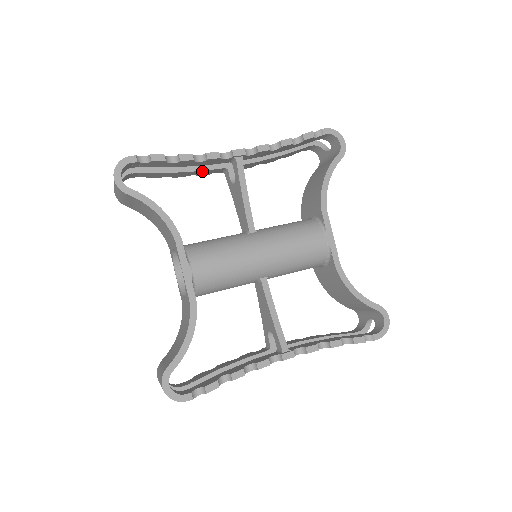
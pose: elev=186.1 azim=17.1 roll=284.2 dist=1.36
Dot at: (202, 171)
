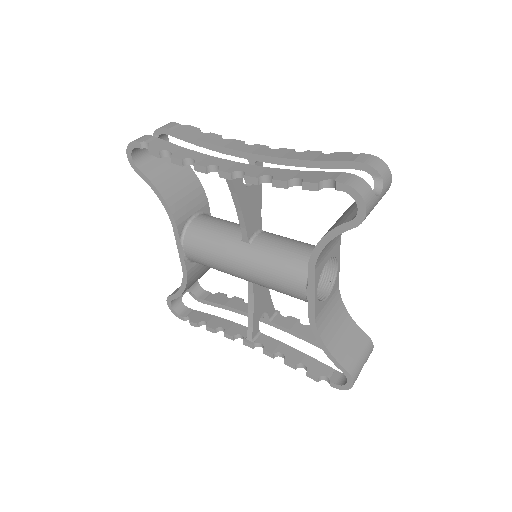
Dot at: (225, 152)
